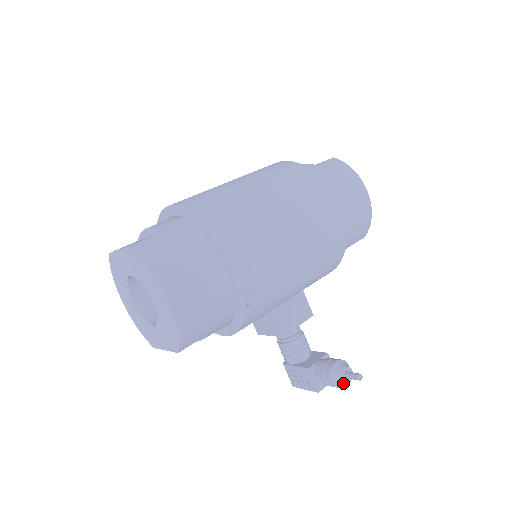
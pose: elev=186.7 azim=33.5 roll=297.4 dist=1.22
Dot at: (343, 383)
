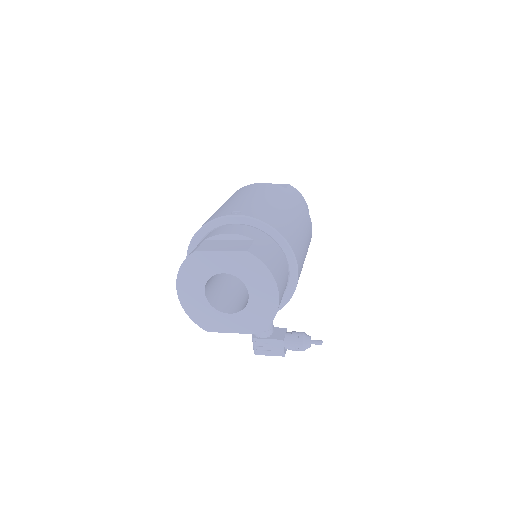
Dot at: occluded
